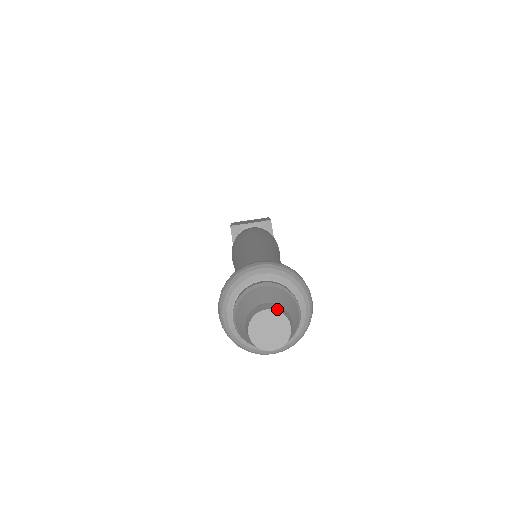
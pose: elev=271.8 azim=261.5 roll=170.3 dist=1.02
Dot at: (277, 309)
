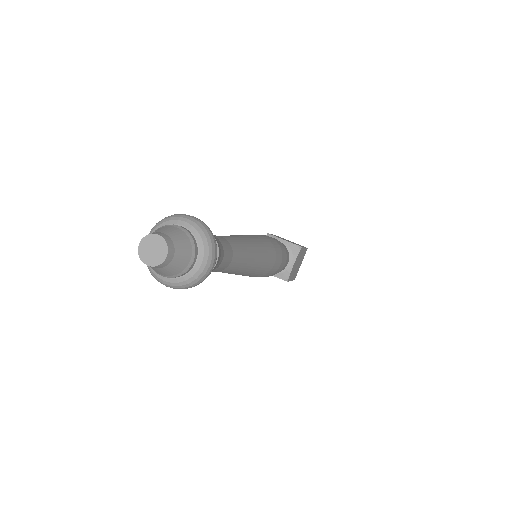
Dot at: (166, 239)
